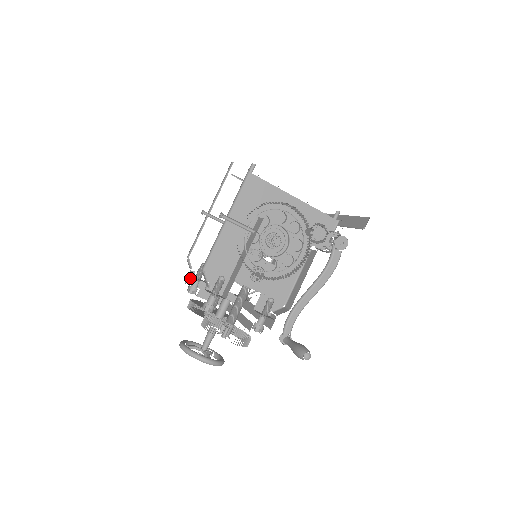
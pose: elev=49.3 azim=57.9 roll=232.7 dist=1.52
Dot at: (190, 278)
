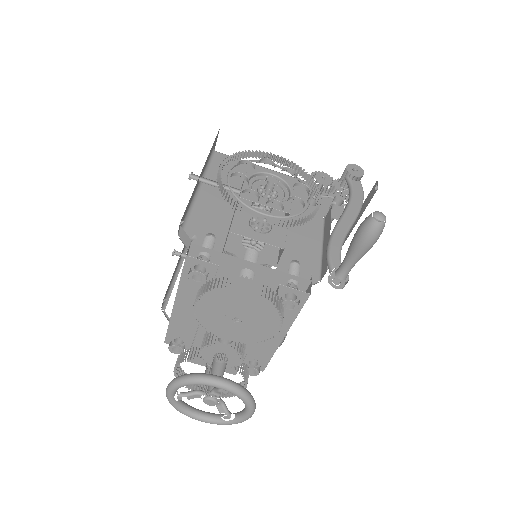
Dot at: occluded
